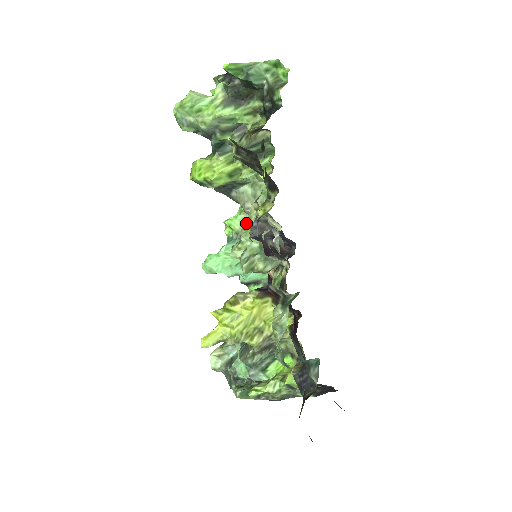
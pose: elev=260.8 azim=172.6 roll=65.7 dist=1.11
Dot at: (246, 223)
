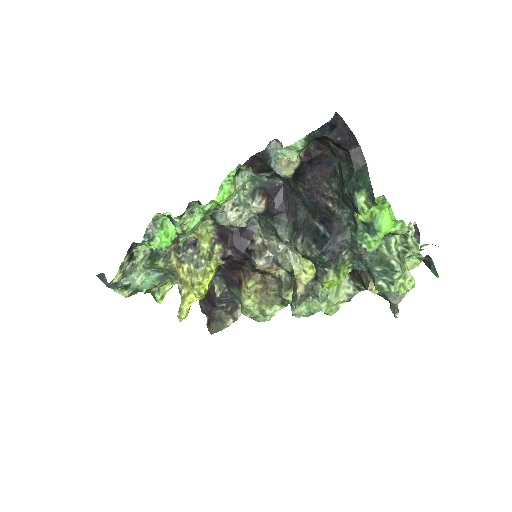
Dot at: (325, 301)
